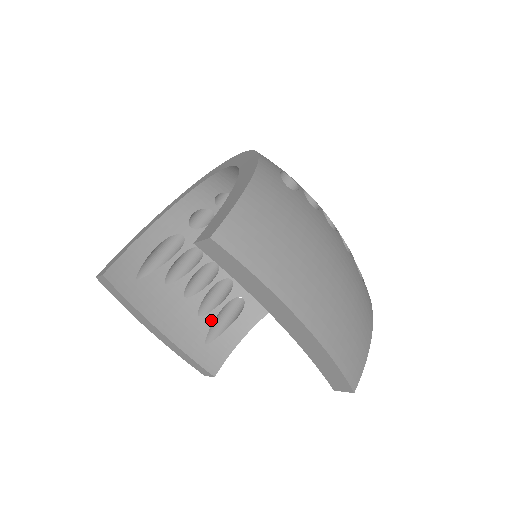
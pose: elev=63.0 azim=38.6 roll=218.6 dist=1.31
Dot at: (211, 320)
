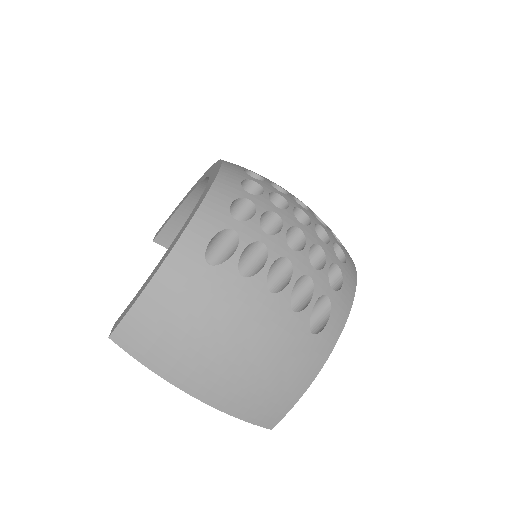
Dot at: occluded
